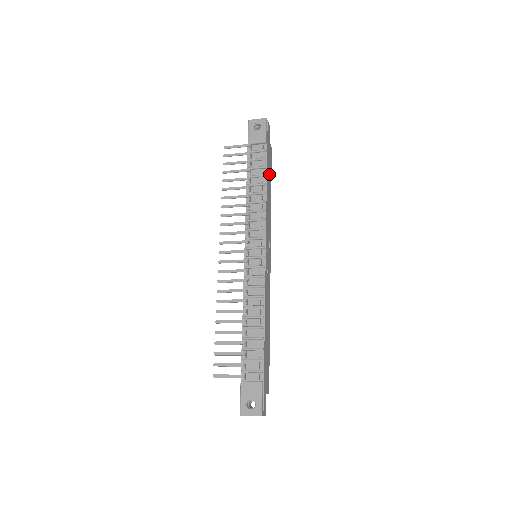
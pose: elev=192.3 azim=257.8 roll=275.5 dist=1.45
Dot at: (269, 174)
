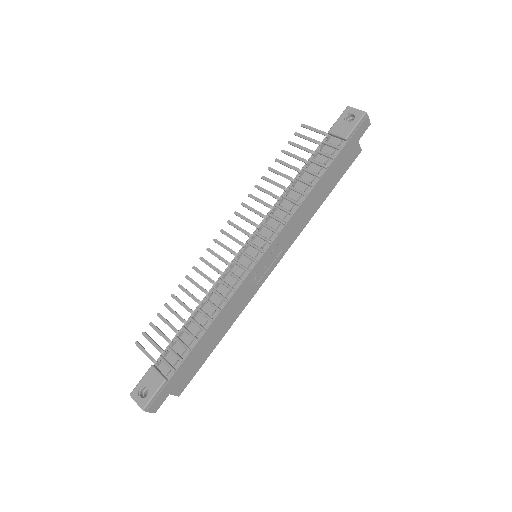
Dot at: (332, 177)
